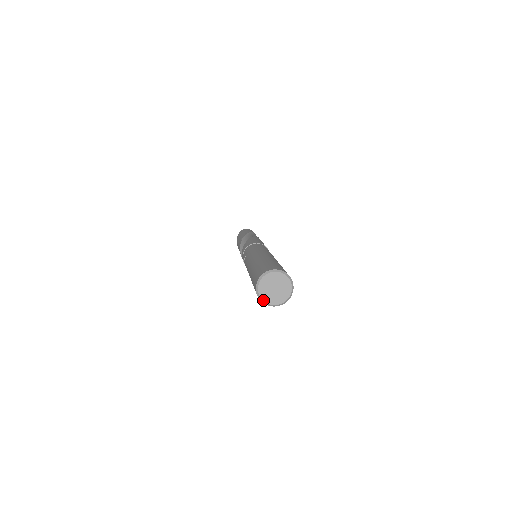
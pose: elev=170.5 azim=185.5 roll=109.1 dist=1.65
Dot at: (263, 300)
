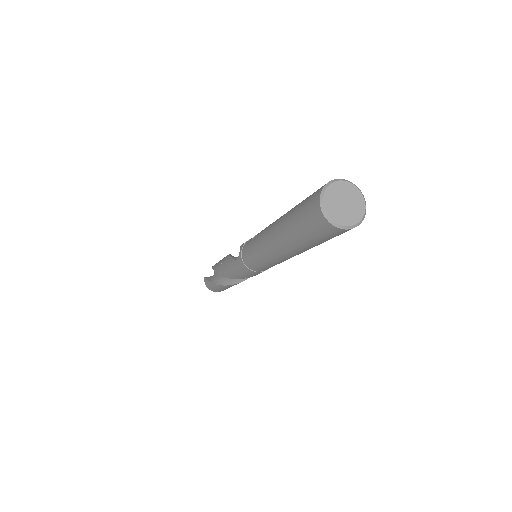
Dot at: (325, 206)
